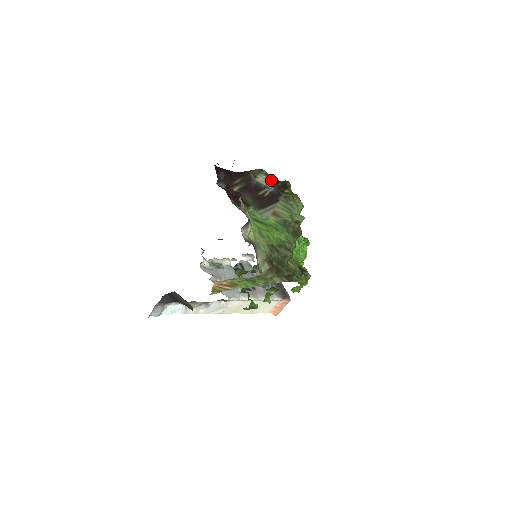
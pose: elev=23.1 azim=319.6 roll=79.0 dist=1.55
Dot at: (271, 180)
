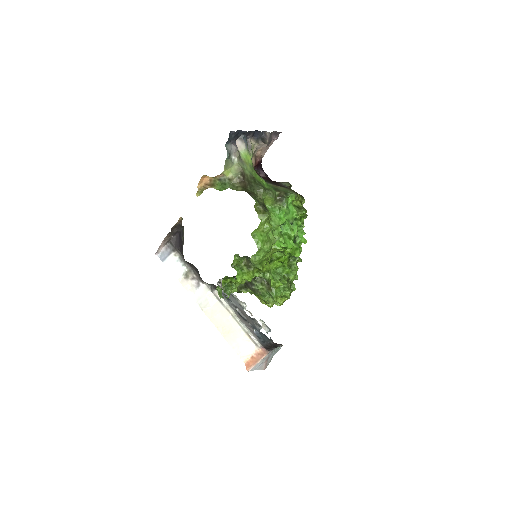
Dot at: occluded
